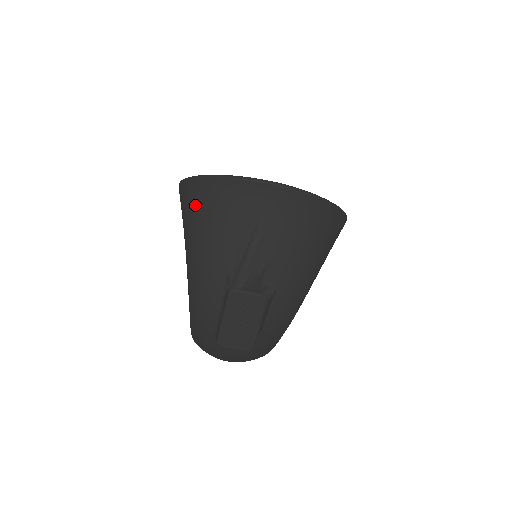
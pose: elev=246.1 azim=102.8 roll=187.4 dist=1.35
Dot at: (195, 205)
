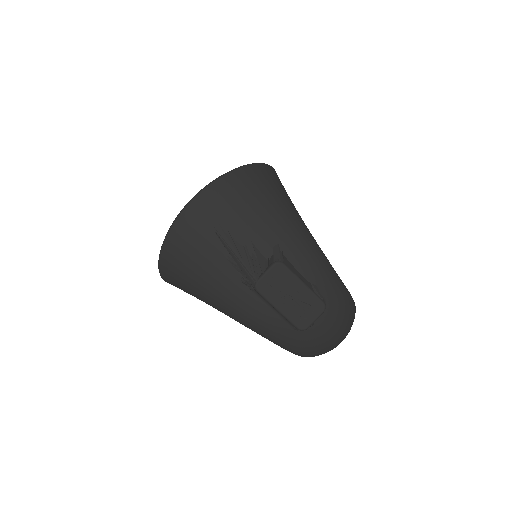
Dot at: (178, 274)
